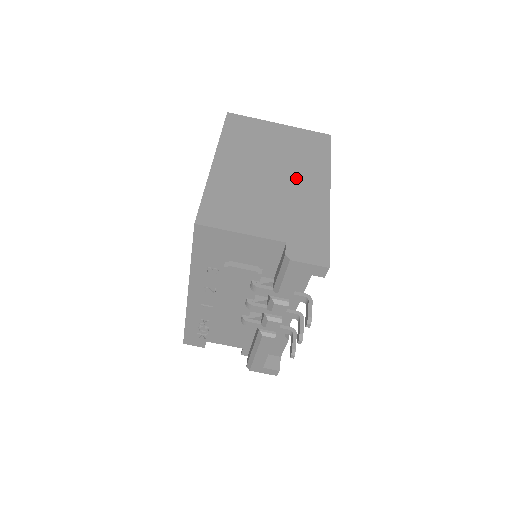
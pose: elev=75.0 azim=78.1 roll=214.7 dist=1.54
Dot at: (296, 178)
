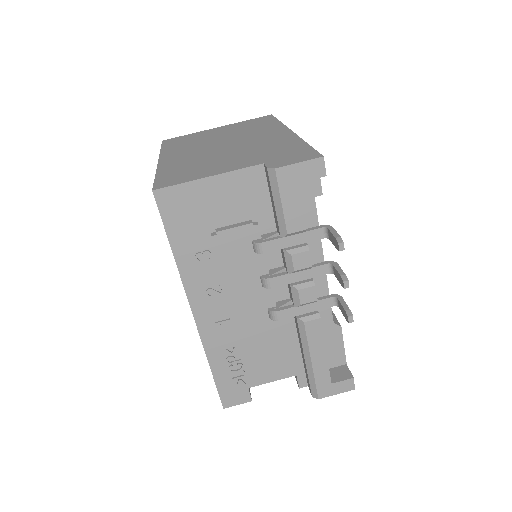
Dot at: (251, 138)
